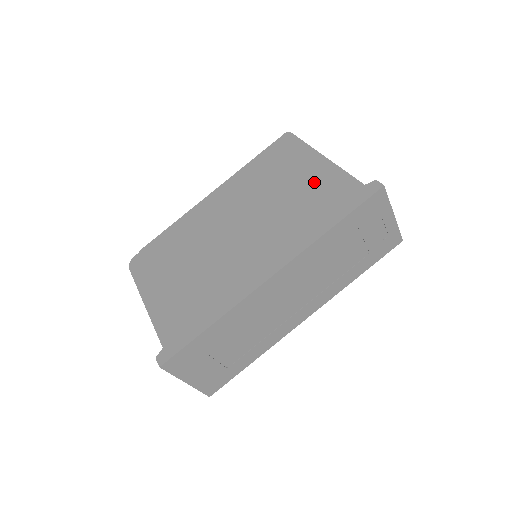
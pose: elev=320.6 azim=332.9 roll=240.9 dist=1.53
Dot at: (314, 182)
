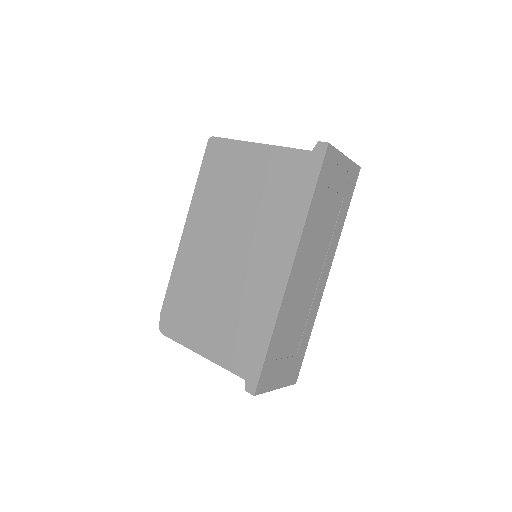
Dot at: (267, 172)
